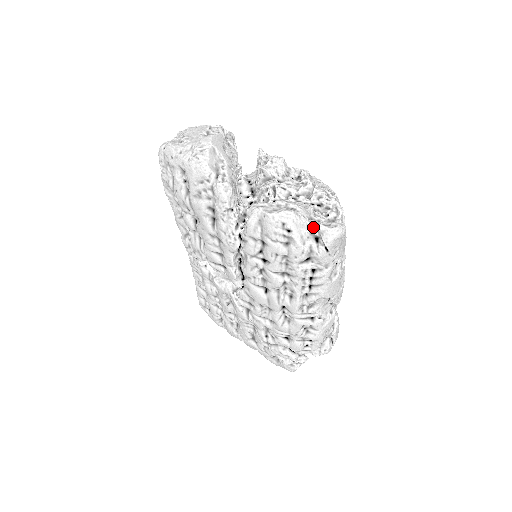
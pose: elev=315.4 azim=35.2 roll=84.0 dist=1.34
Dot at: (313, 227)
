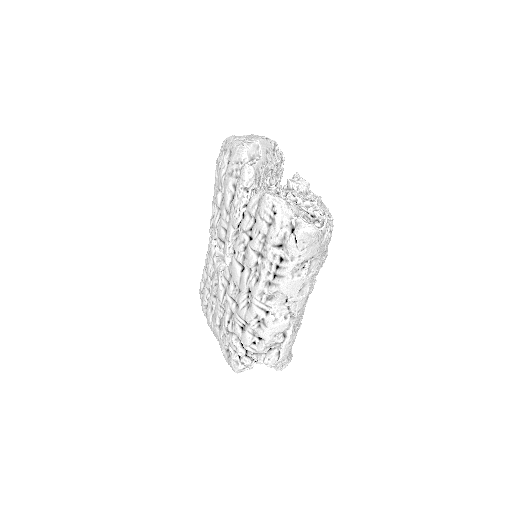
Dot at: (294, 218)
